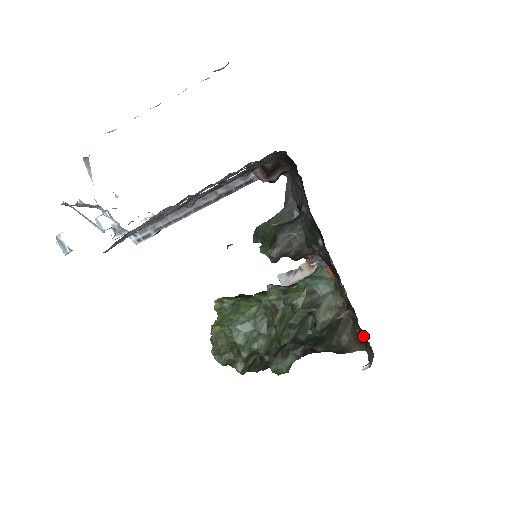
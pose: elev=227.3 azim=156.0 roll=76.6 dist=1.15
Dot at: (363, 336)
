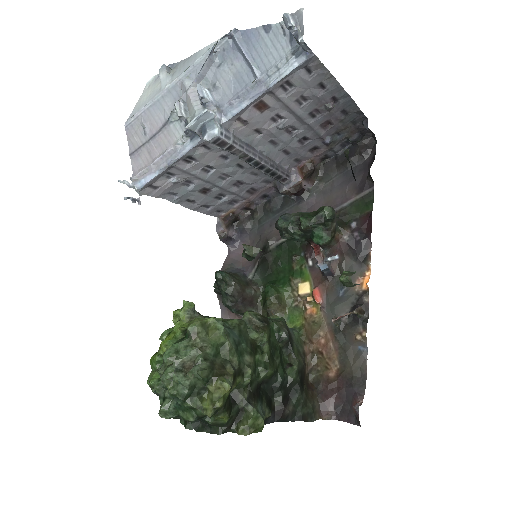
Dot at: (341, 377)
